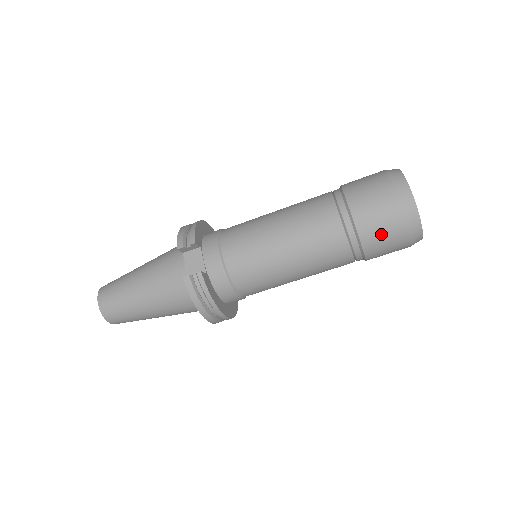
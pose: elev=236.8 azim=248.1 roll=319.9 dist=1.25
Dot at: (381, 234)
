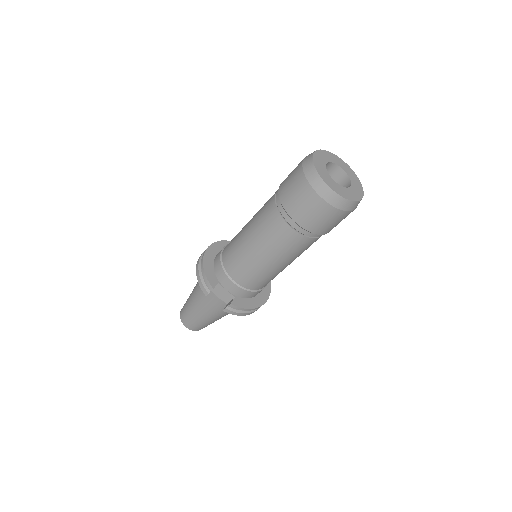
Dot at: (329, 224)
